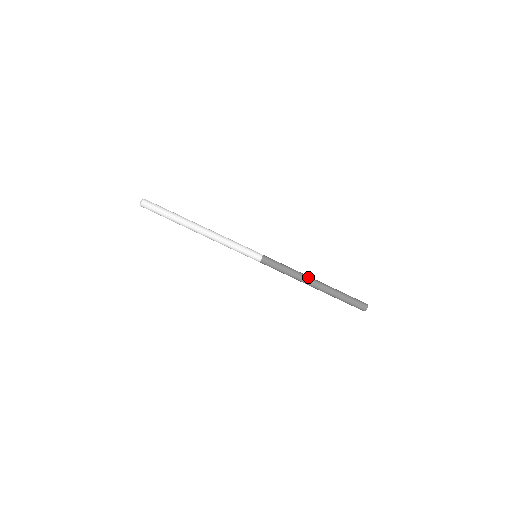
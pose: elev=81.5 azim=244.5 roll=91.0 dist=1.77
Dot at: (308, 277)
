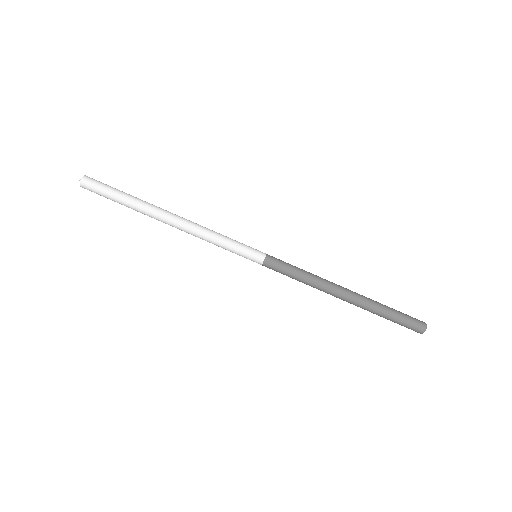
Dot at: (334, 290)
